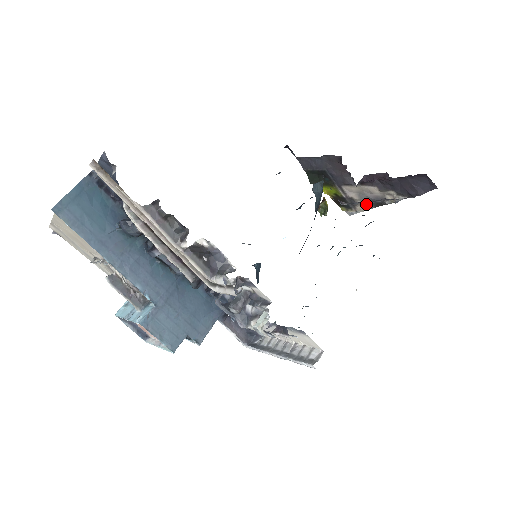
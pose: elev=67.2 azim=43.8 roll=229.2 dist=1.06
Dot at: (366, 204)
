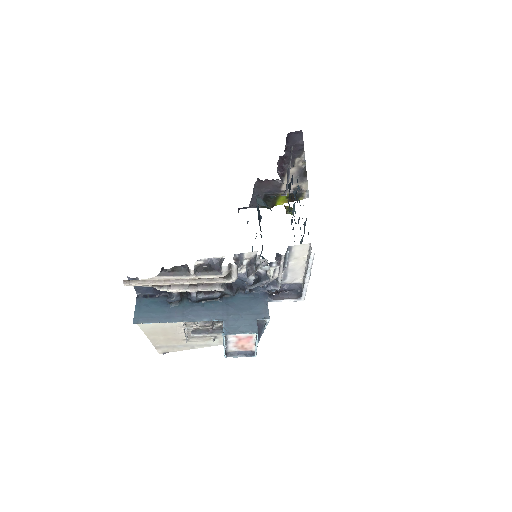
Dot at: (302, 182)
